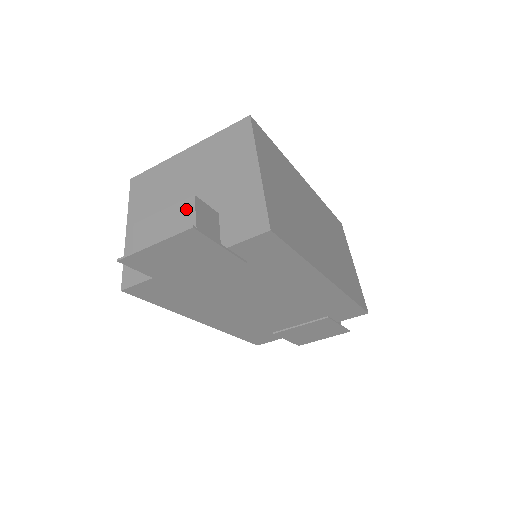
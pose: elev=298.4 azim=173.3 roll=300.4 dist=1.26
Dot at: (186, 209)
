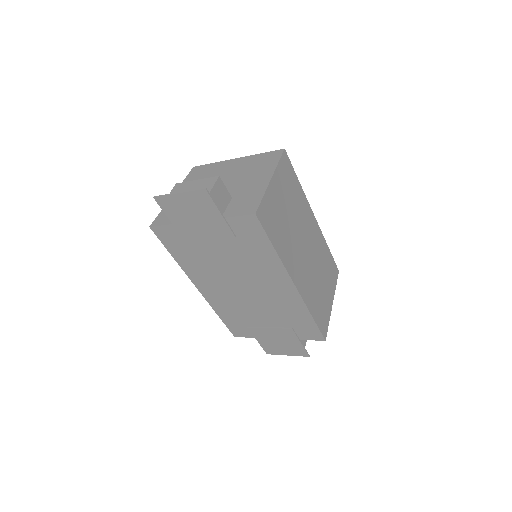
Dot at: (210, 182)
